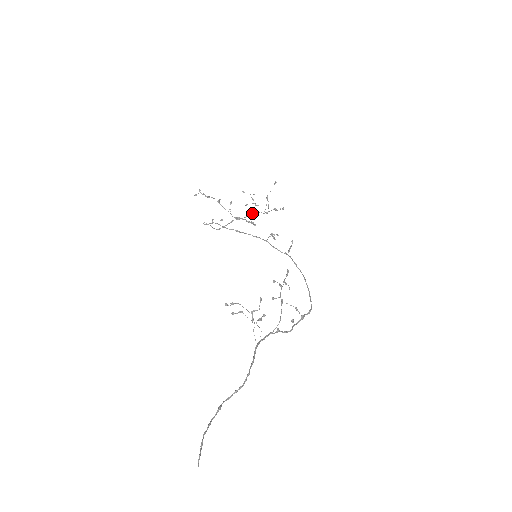
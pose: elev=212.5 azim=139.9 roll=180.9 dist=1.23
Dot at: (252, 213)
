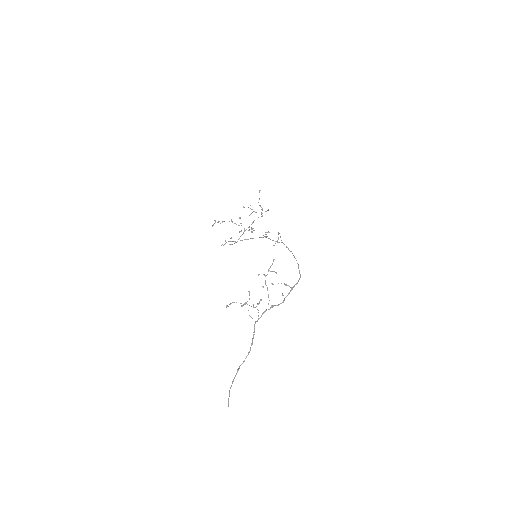
Dot at: occluded
